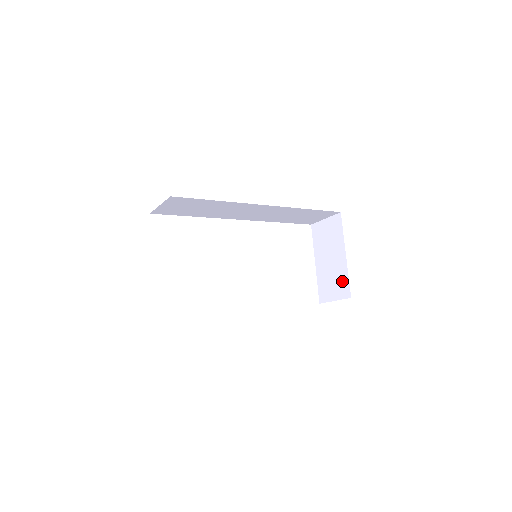
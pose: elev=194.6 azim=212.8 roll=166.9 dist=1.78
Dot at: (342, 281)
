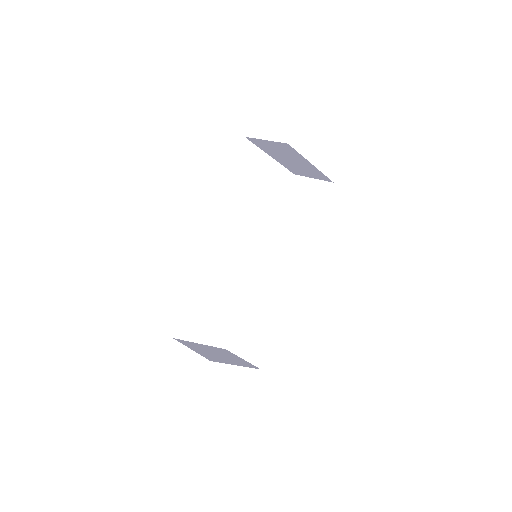
Dot at: (317, 174)
